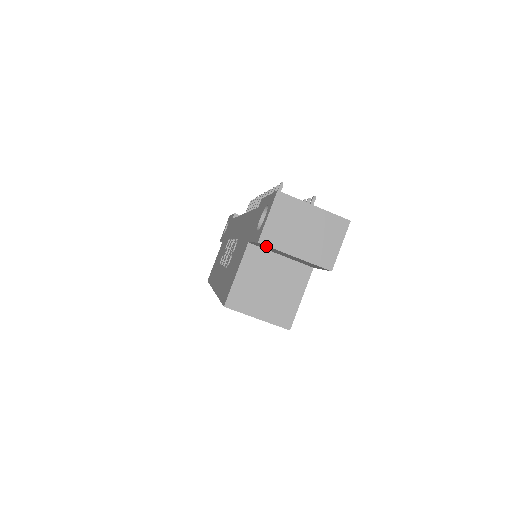
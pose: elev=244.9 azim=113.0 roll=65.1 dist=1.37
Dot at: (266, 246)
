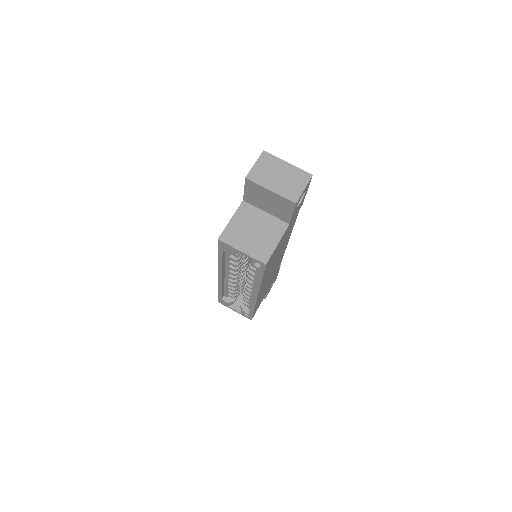
Dot at: (251, 184)
